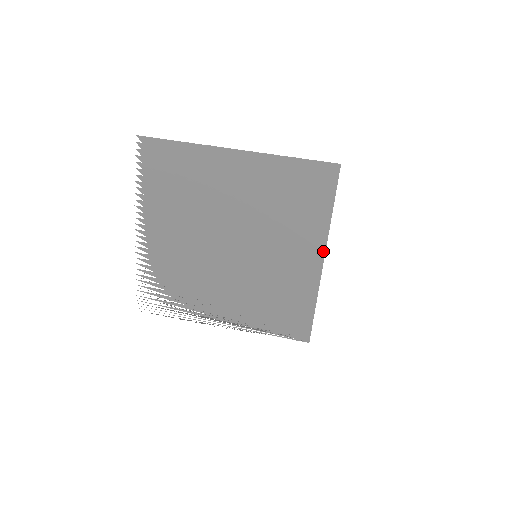
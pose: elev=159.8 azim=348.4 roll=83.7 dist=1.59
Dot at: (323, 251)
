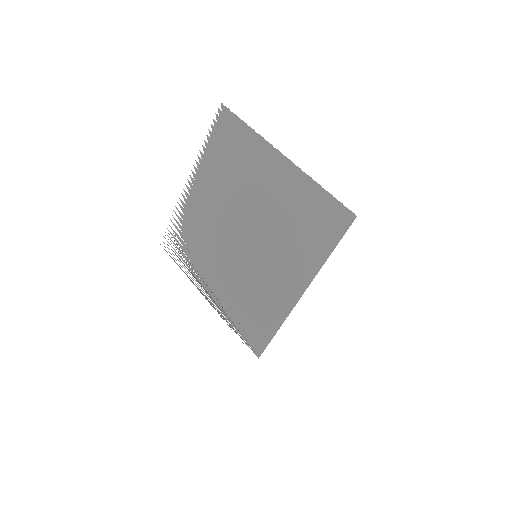
Dot at: (307, 286)
